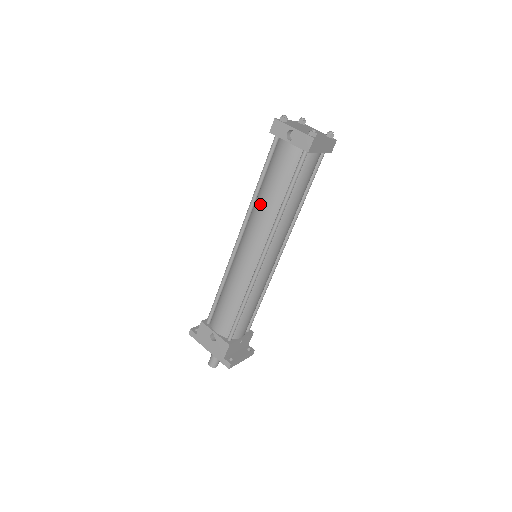
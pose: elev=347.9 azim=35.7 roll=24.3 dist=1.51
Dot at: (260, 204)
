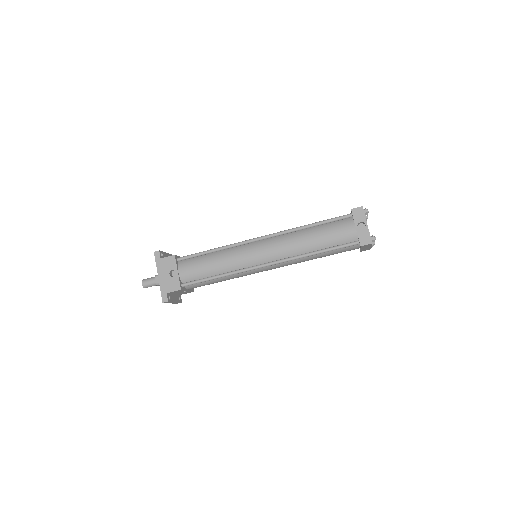
Dot at: (300, 237)
